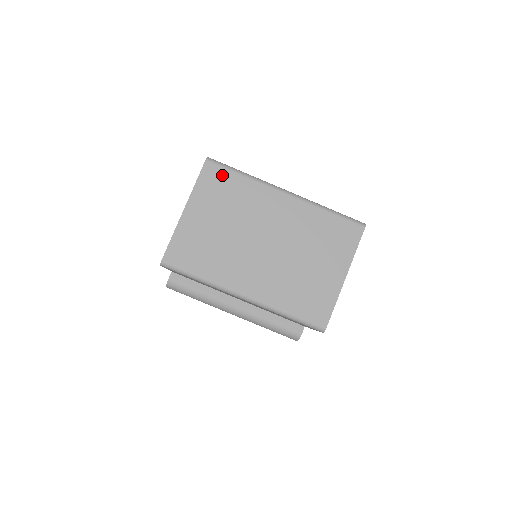
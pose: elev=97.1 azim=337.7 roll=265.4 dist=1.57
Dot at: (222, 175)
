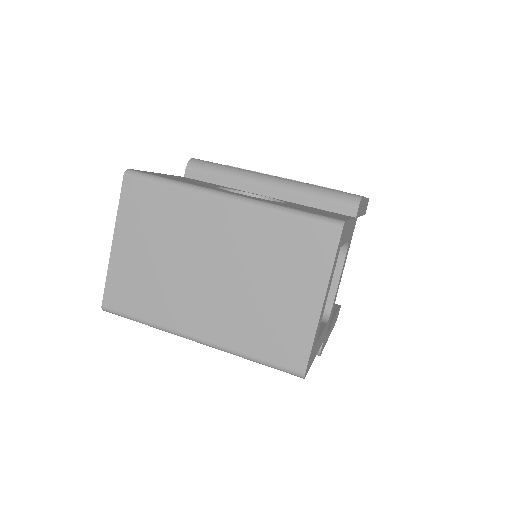
Dot at: (145, 190)
